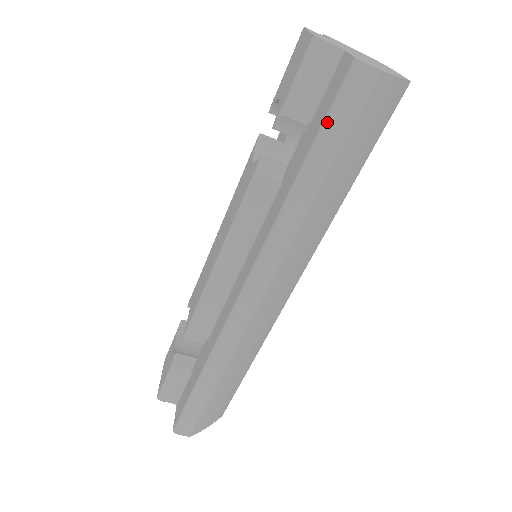
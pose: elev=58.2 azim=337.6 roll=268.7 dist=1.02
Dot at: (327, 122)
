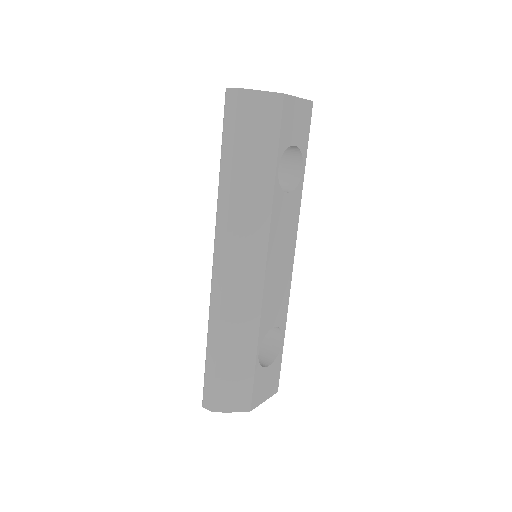
Dot at: (223, 128)
